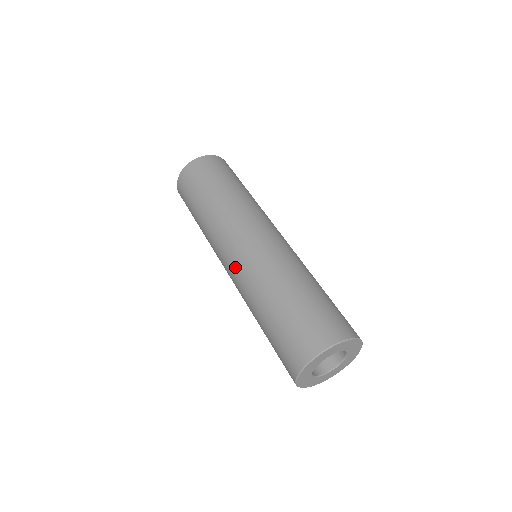
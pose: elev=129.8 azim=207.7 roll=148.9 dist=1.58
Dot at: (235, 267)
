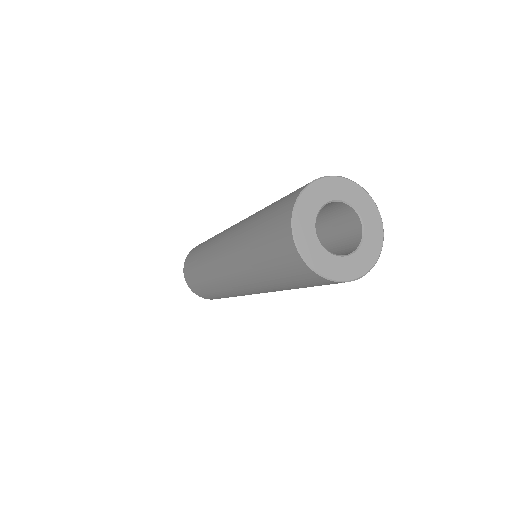
Dot at: (234, 227)
